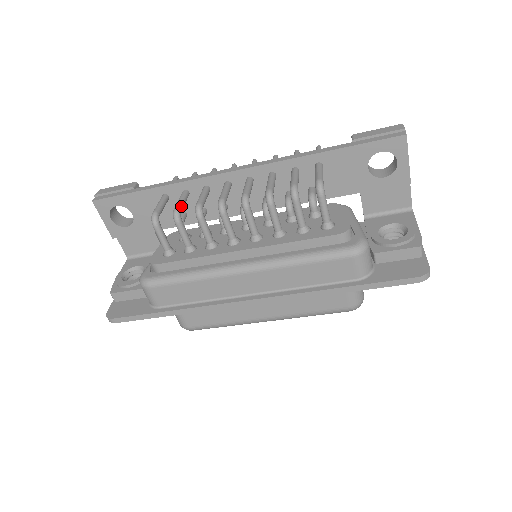
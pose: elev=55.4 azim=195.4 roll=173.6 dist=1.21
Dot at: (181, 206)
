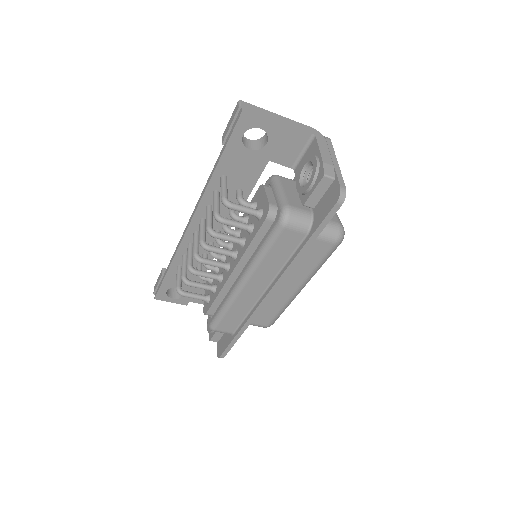
Dot at: (184, 272)
